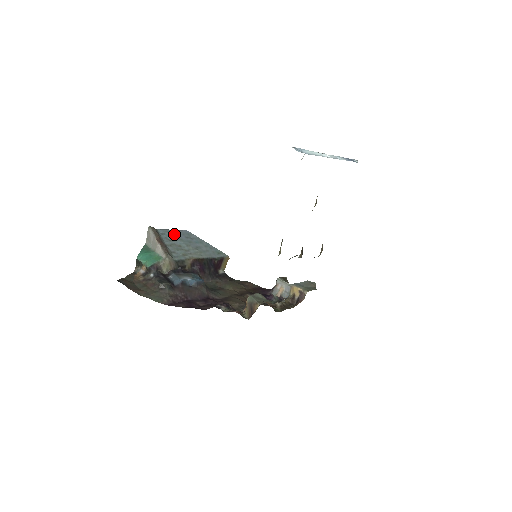
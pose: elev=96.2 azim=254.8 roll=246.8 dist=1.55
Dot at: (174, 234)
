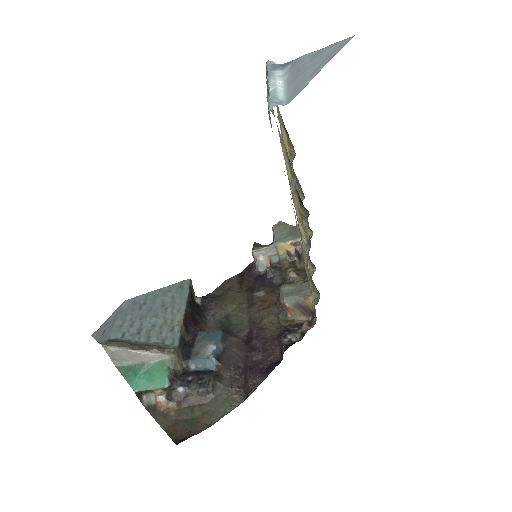
Dot at: (128, 321)
